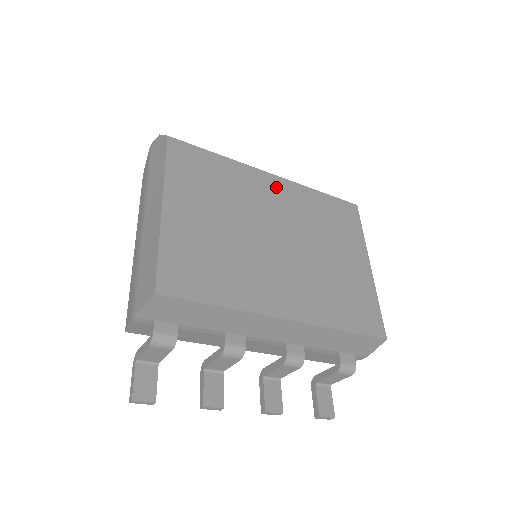
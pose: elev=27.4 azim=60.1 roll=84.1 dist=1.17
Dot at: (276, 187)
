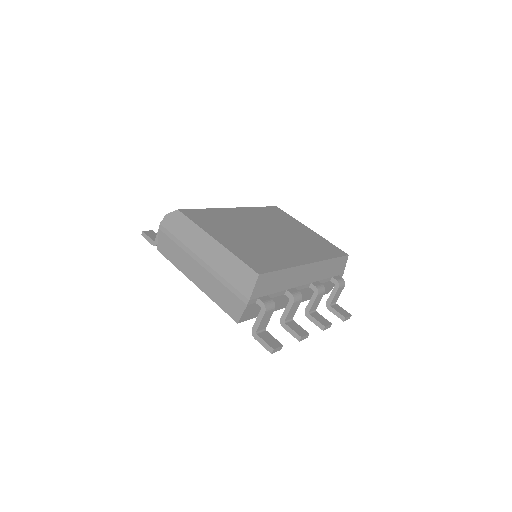
Dot at: (241, 213)
